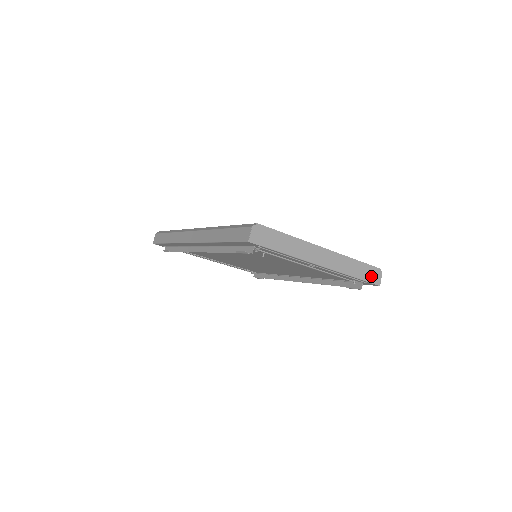
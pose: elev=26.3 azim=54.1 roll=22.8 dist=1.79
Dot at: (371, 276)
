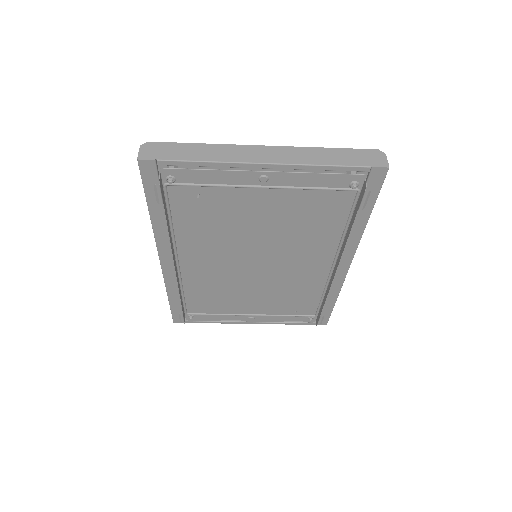
Dot at: (365, 160)
